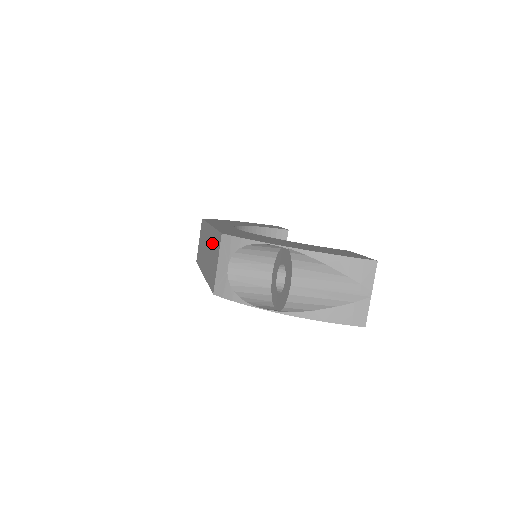
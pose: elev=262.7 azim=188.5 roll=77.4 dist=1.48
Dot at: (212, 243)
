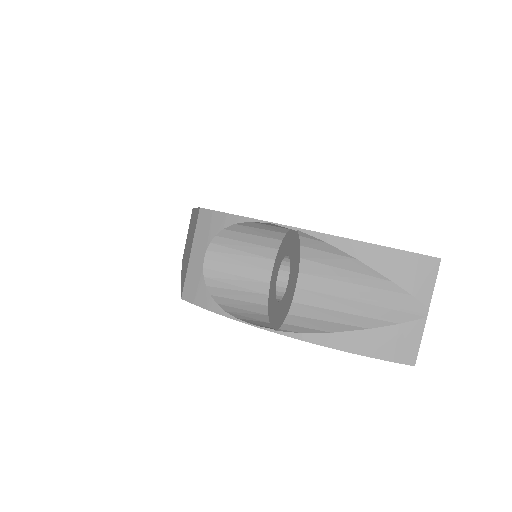
Dot at: (192, 229)
